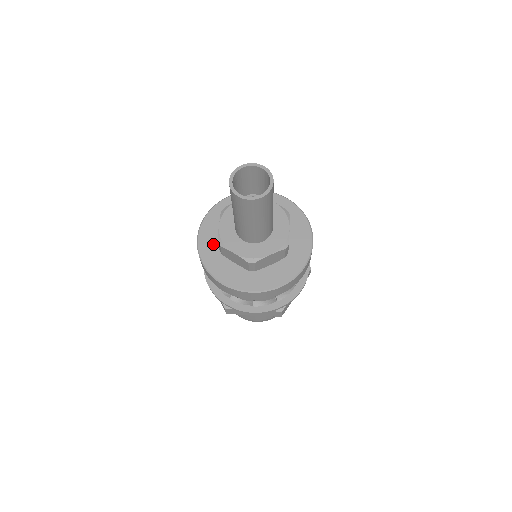
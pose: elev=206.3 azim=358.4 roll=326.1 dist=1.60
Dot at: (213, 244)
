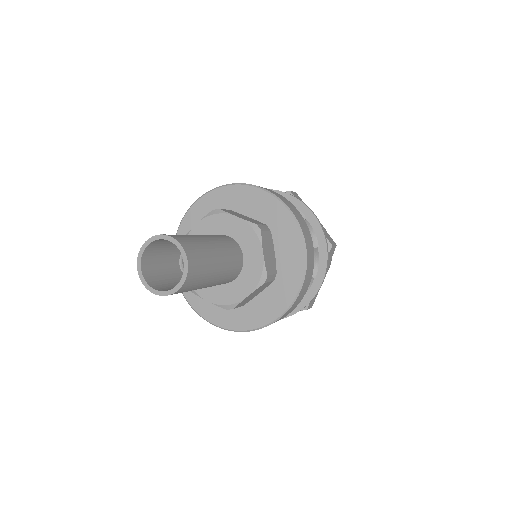
Dot at: occluded
